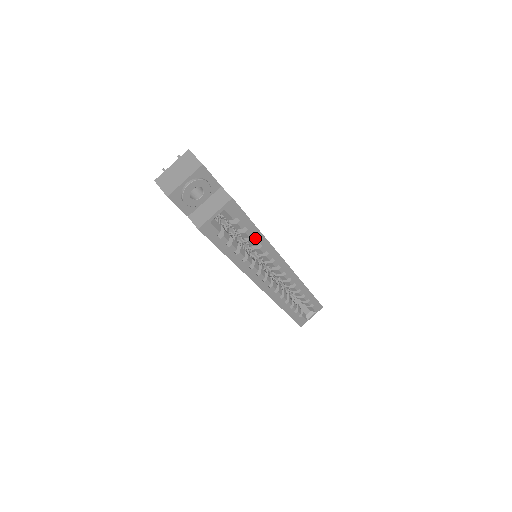
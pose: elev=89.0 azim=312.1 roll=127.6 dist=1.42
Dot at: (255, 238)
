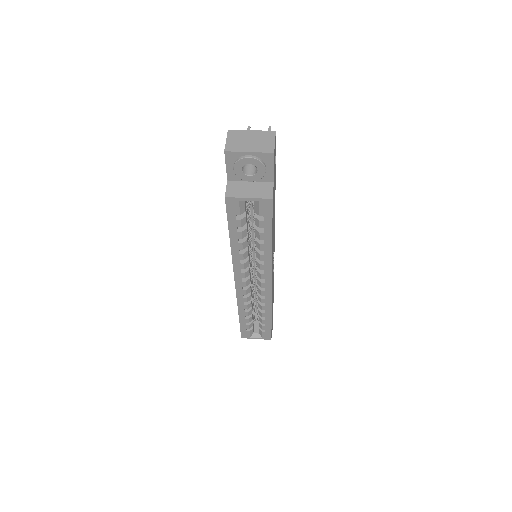
Dot at: (264, 244)
